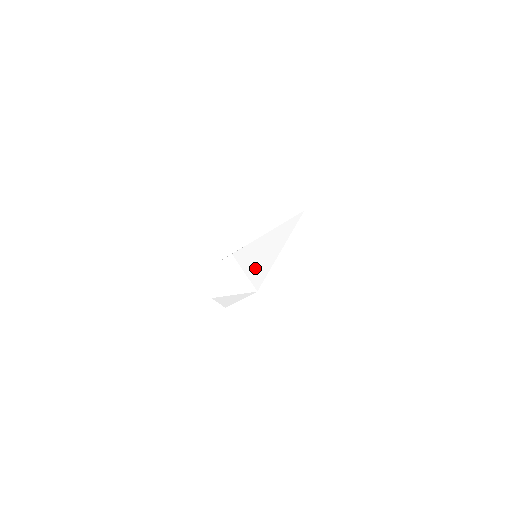
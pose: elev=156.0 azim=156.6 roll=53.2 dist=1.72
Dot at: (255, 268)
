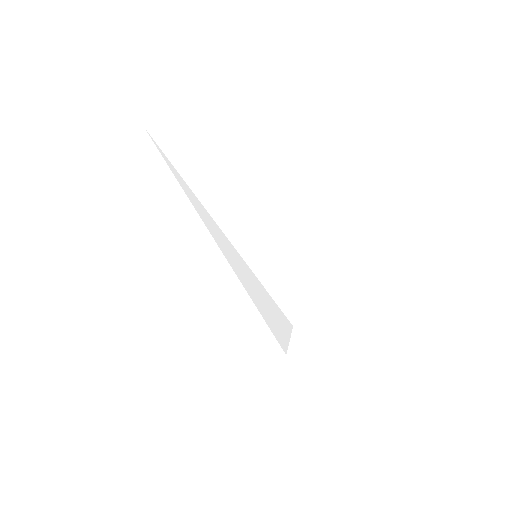
Dot at: (302, 281)
